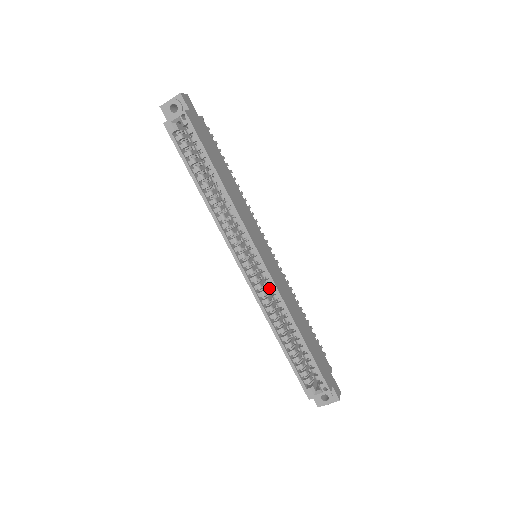
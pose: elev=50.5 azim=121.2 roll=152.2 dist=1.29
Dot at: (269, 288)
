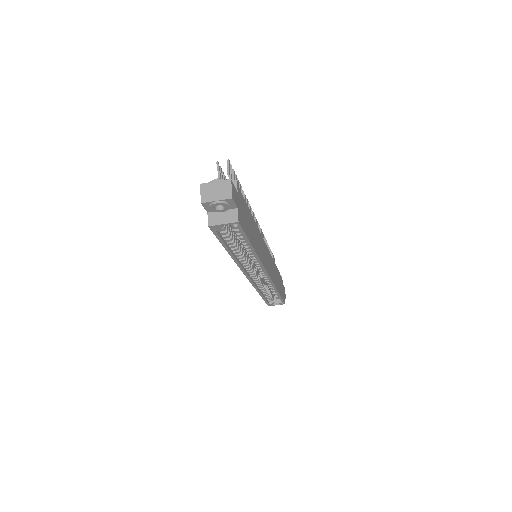
Dot at: (266, 281)
